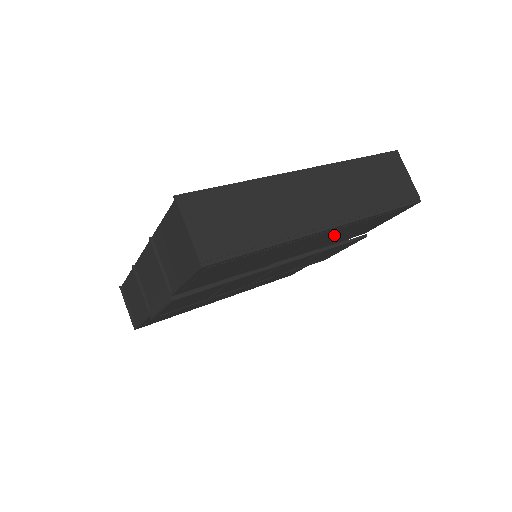
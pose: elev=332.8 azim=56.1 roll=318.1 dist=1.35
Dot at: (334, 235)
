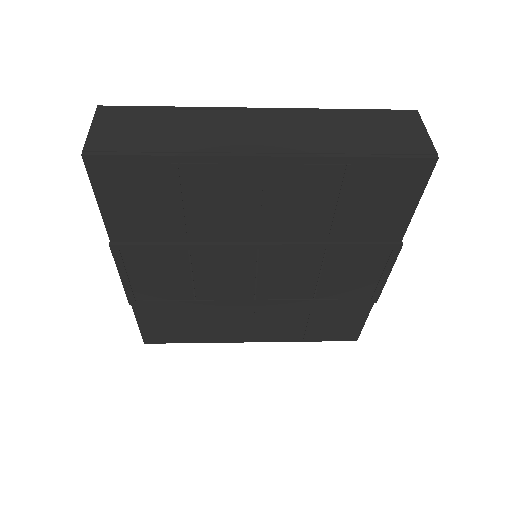
Dot at: (306, 196)
